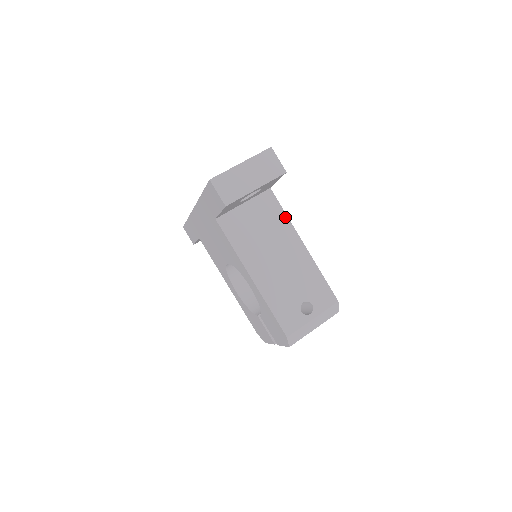
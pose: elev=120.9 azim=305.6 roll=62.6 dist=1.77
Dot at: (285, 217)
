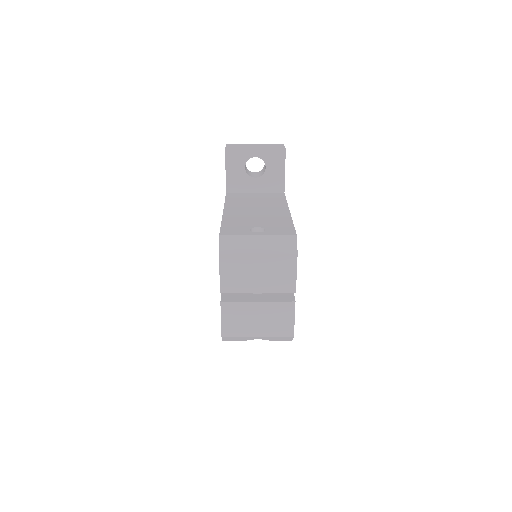
Dot at: (284, 201)
